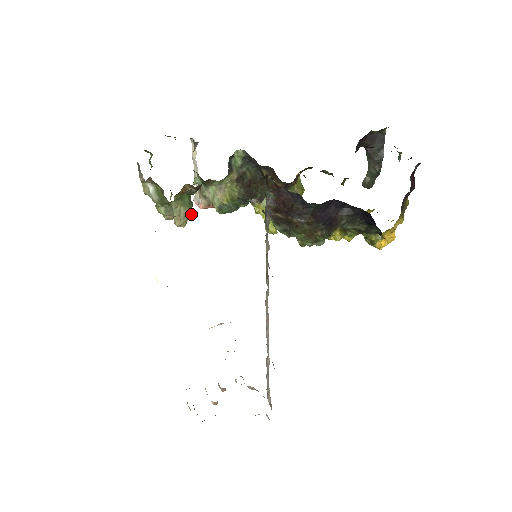
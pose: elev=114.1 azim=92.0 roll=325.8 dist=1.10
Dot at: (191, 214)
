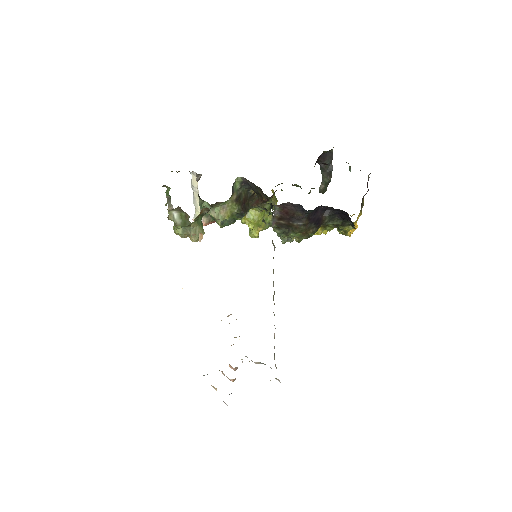
Dot at: (203, 231)
